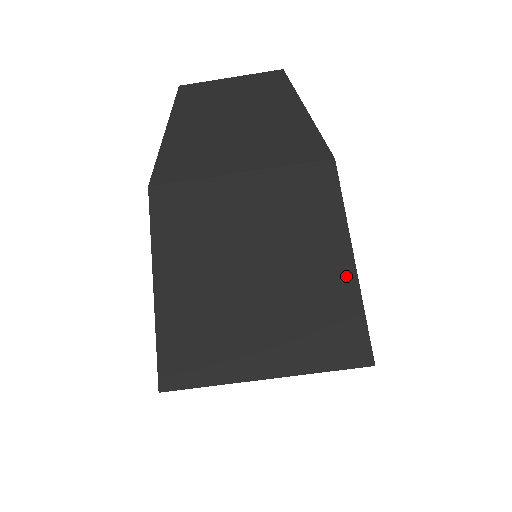
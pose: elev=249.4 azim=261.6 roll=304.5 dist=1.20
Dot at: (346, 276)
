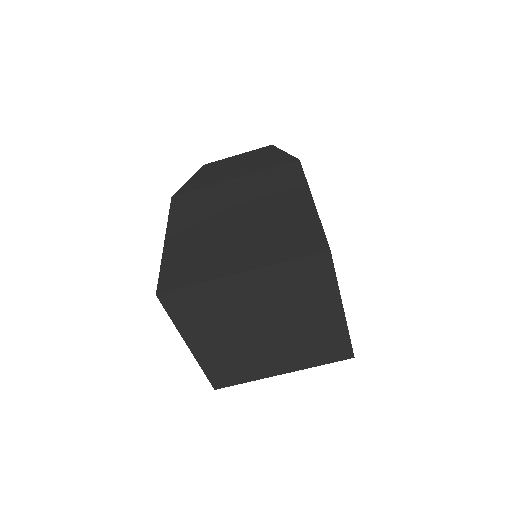
Dot at: (307, 208)
